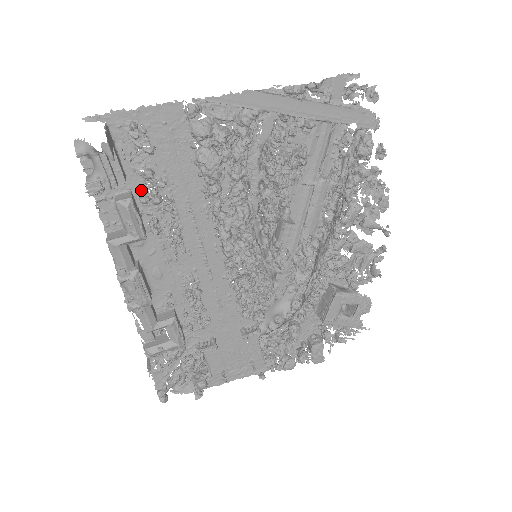
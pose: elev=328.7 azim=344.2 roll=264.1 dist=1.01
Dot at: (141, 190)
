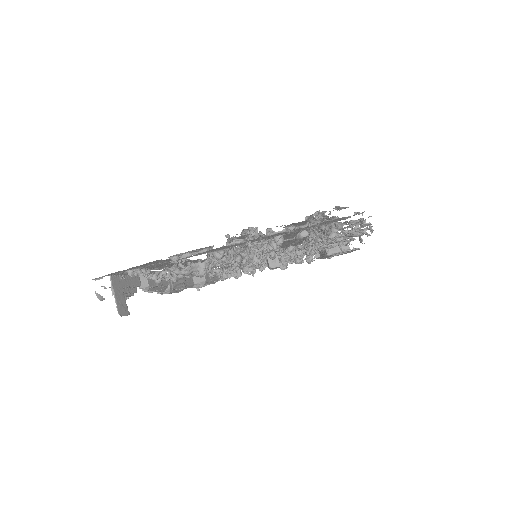
Dot at: (153, 272)
